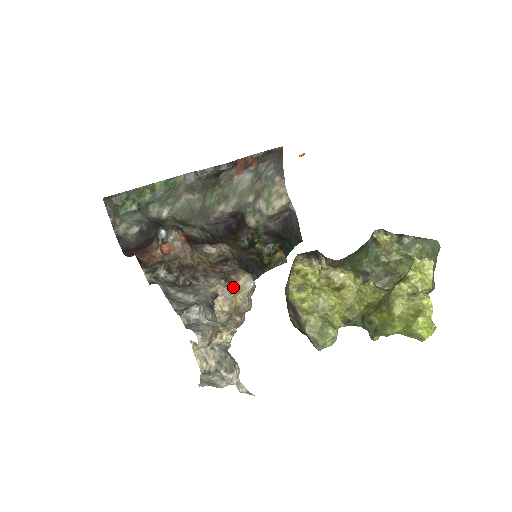
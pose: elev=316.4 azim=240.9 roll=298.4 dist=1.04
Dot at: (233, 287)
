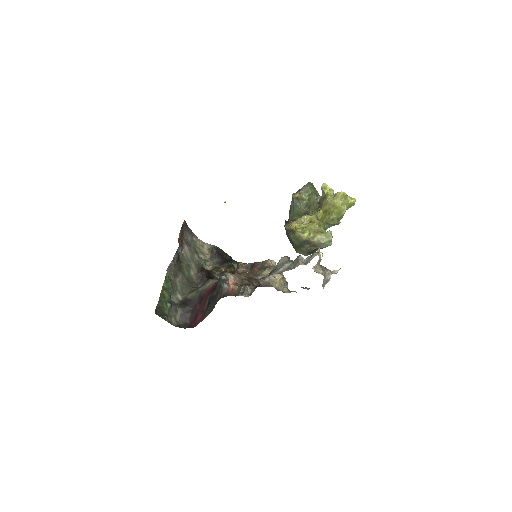
Dot at: (273, 267)
